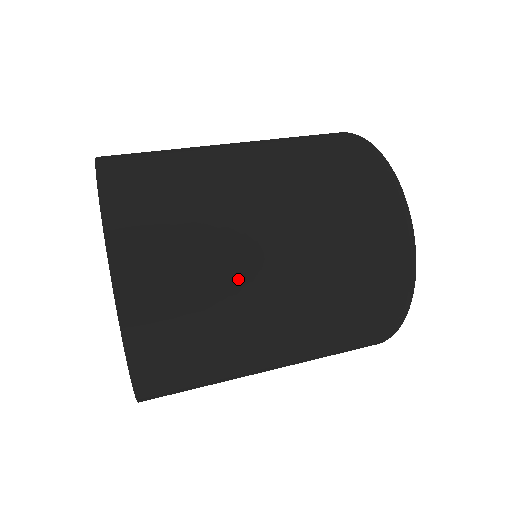
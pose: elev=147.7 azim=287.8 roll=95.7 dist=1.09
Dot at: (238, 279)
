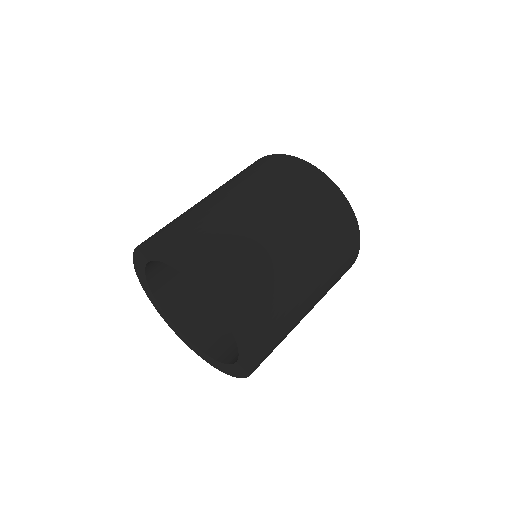
Dot at: occluded
